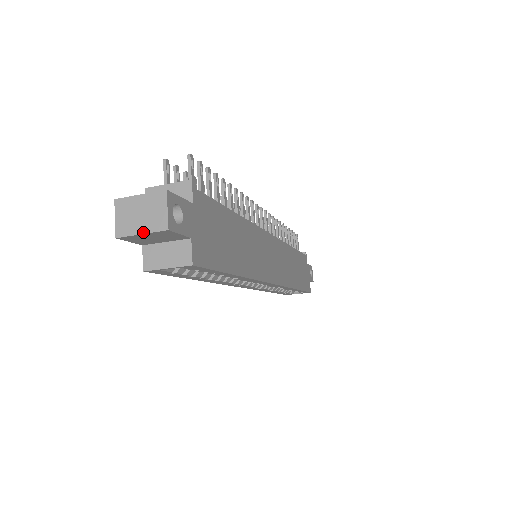
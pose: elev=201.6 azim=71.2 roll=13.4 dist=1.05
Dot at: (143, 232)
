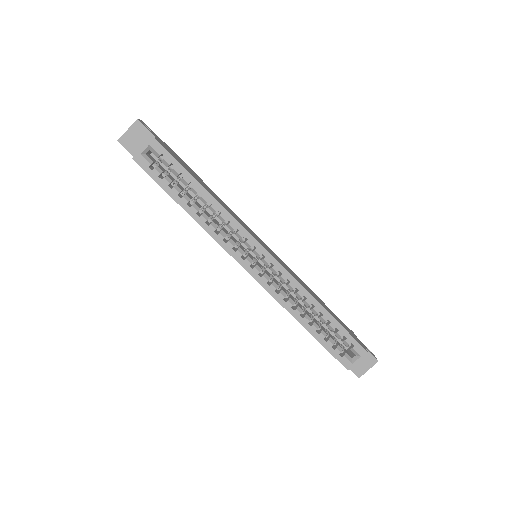
Dot at: (128, 129)
